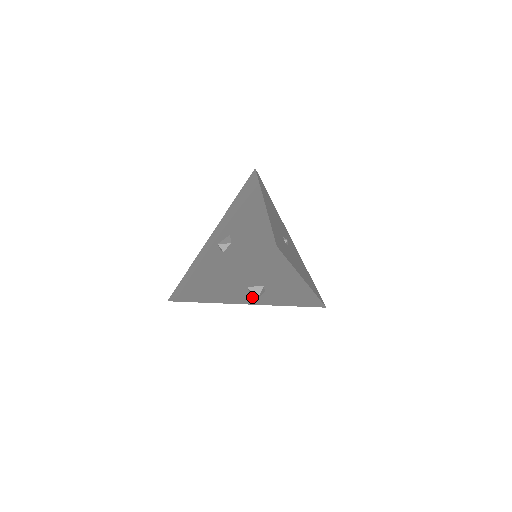
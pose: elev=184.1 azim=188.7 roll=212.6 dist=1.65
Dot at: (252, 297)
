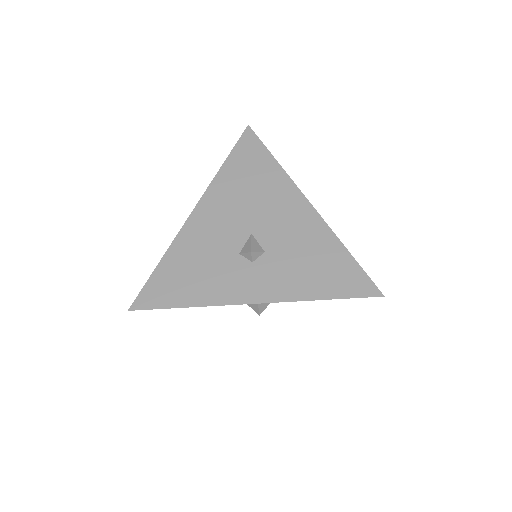
Dot at: occluded
